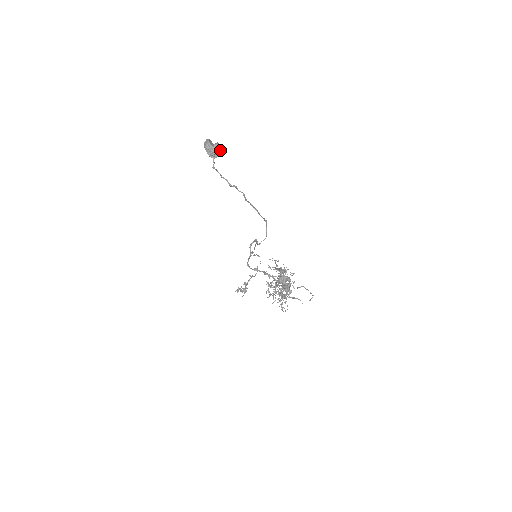
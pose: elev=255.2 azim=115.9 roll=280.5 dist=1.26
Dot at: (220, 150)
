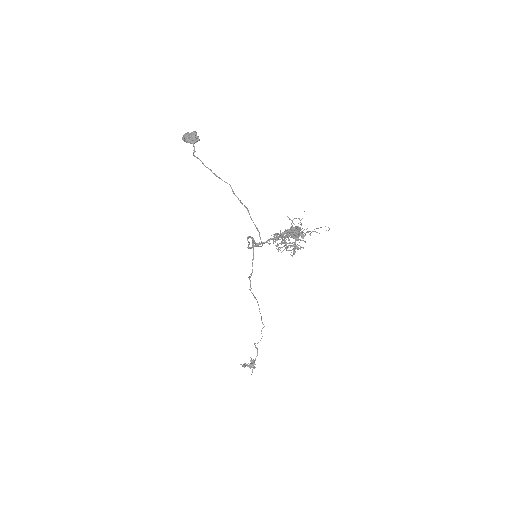
Dot at: (198, 137)
